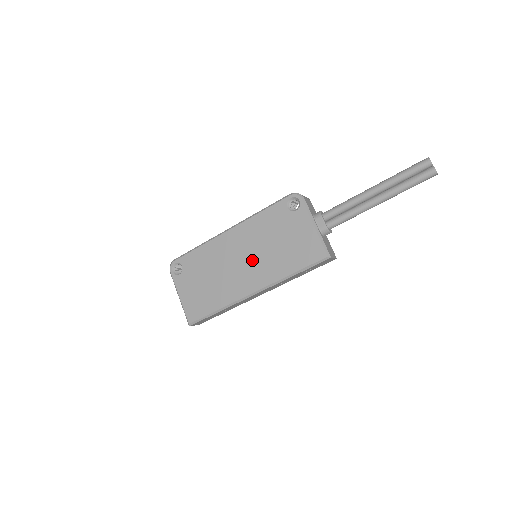
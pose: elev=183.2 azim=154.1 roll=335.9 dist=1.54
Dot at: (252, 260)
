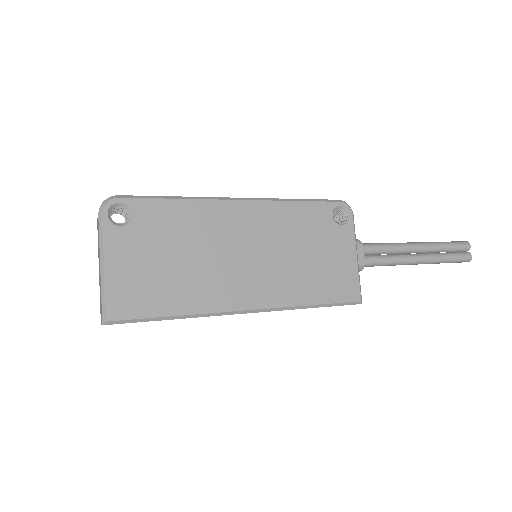
Dot at: (262, 261)
